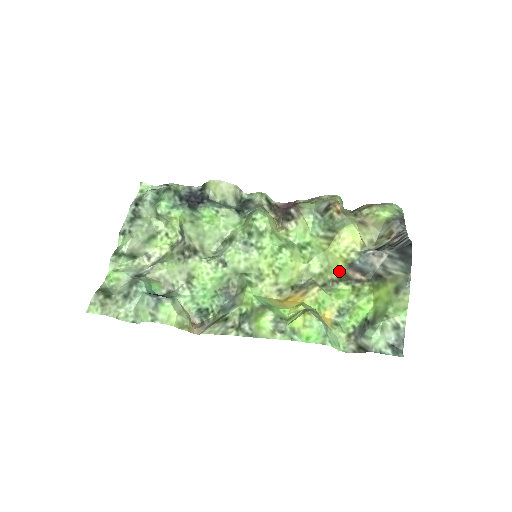
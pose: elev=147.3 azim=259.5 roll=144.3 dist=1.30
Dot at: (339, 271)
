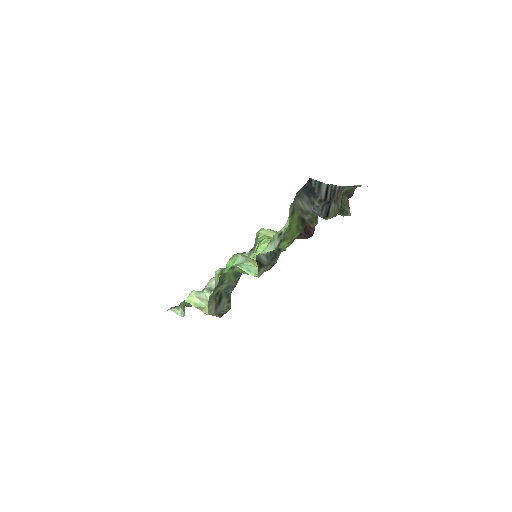
Dot at: occluded
